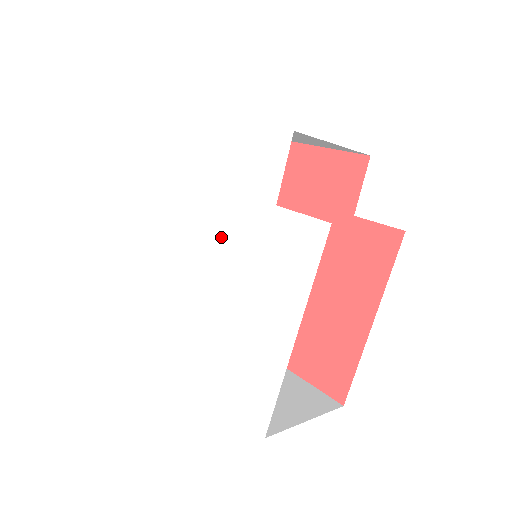
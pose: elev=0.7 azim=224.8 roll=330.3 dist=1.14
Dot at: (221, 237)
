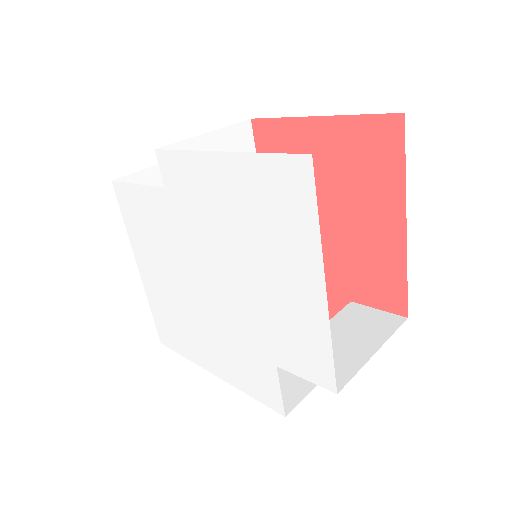
Dot at: (228, 295)
